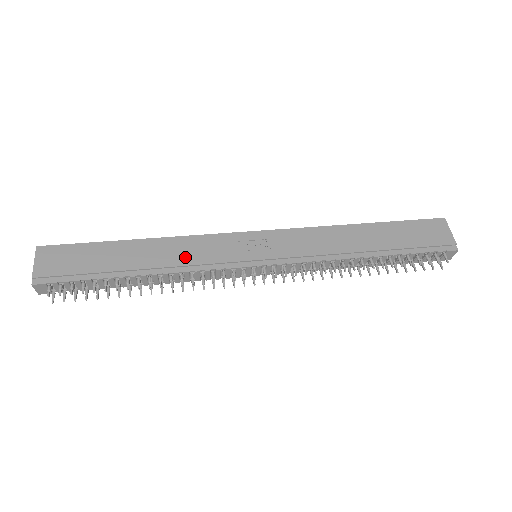
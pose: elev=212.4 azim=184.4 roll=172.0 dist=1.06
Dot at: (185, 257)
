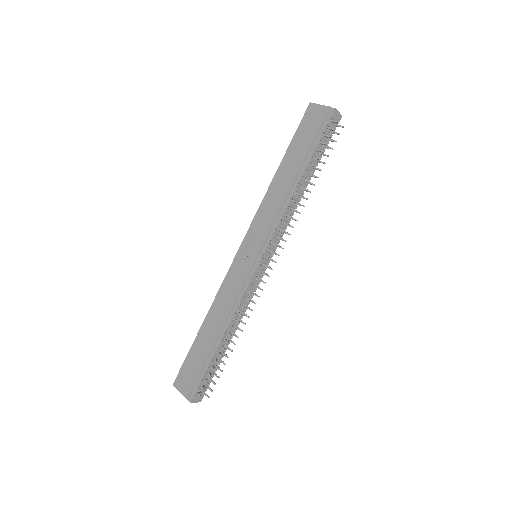
Dot at: (228, 303)
